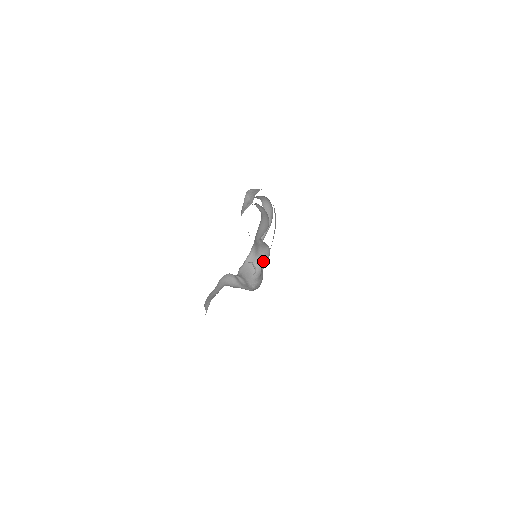
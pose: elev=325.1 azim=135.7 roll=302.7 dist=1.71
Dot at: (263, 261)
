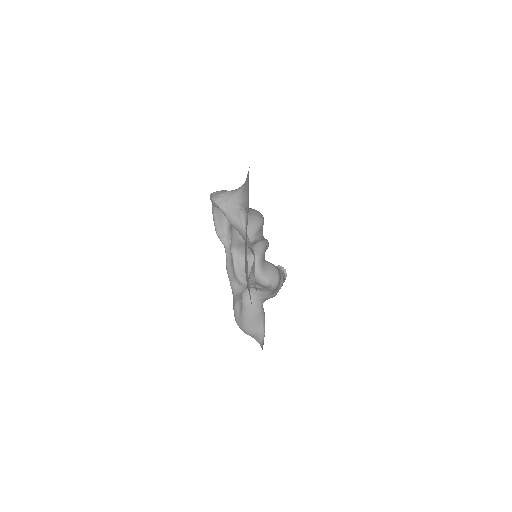
Dot at: (253, 255)
